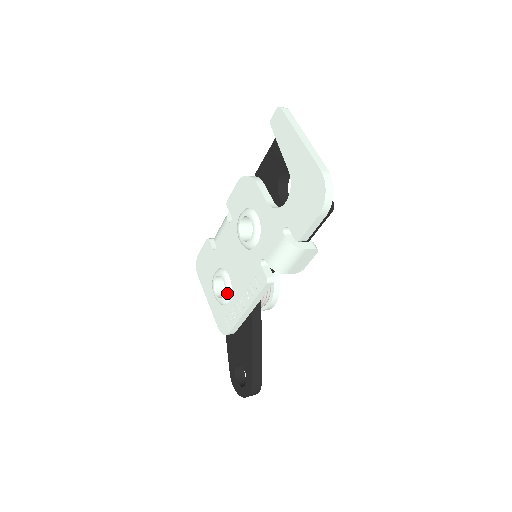
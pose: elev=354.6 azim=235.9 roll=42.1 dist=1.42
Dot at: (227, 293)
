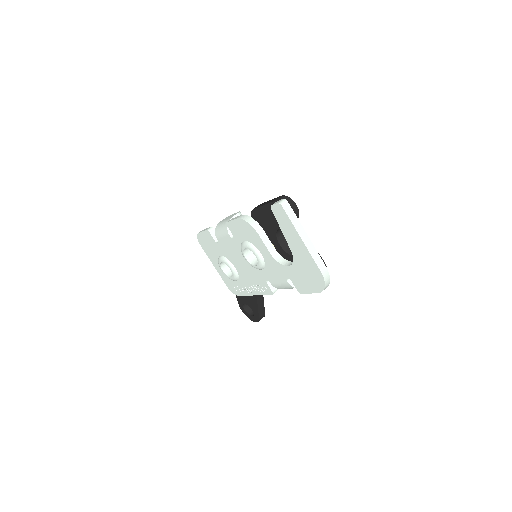
Dot at: (235, 278)
